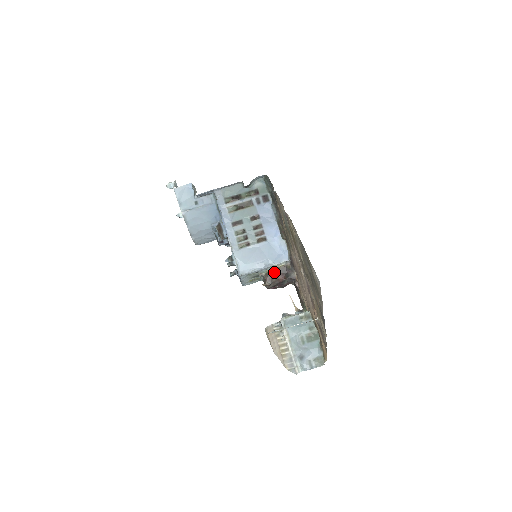
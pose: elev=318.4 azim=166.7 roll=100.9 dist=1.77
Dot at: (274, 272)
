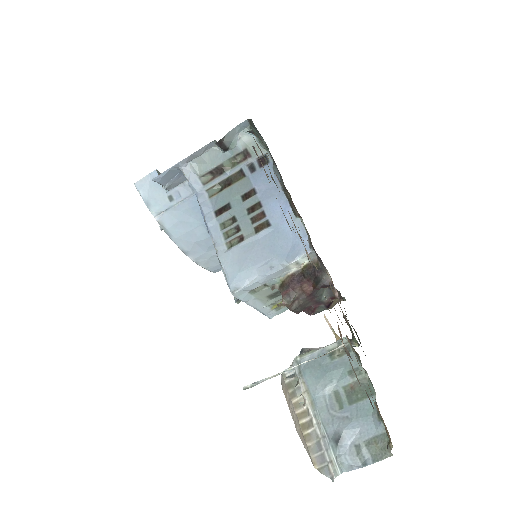
Dot at: (293, 279)
